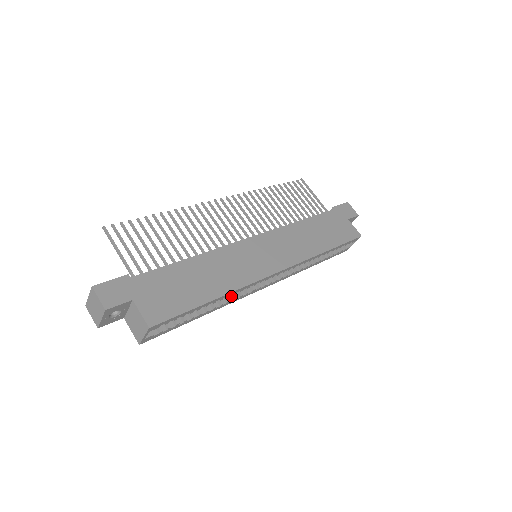
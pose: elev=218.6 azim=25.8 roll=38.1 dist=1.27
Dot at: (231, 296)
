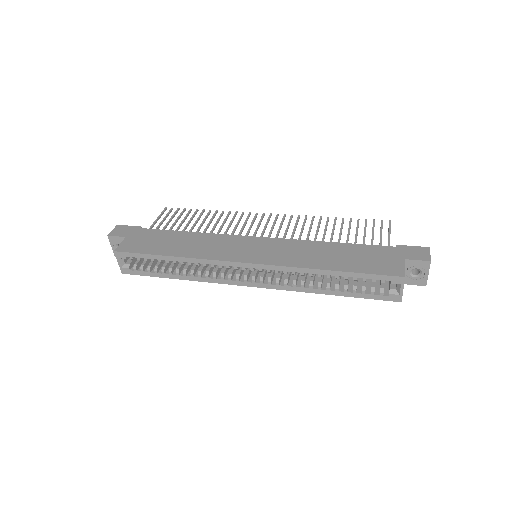
Dot at: (207, 274)
